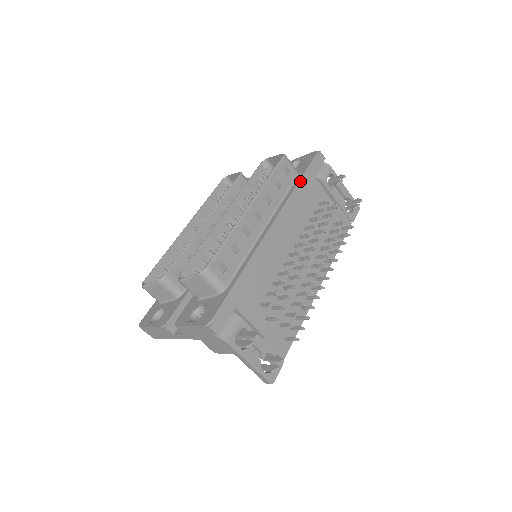
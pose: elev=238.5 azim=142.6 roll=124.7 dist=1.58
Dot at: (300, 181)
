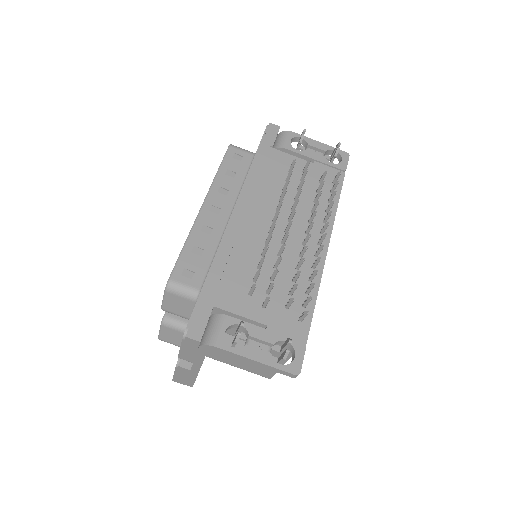
Dot at: (255, 159)
